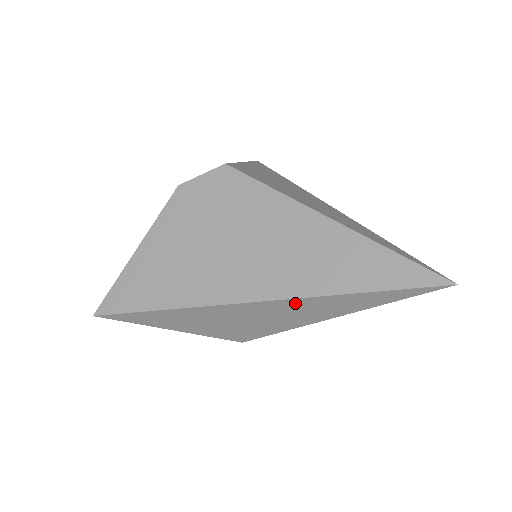
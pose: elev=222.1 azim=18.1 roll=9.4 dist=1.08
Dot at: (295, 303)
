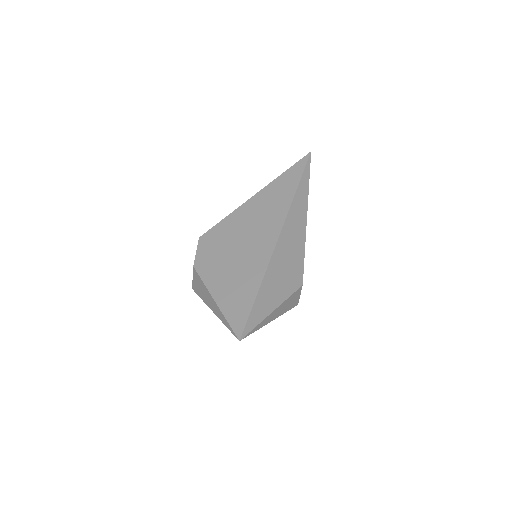
Dot at: (290, 219)
